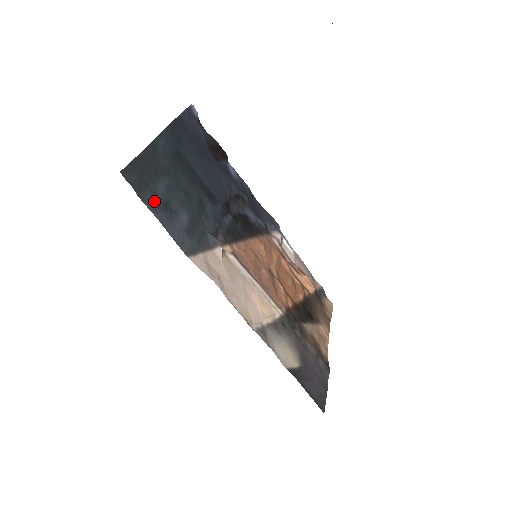
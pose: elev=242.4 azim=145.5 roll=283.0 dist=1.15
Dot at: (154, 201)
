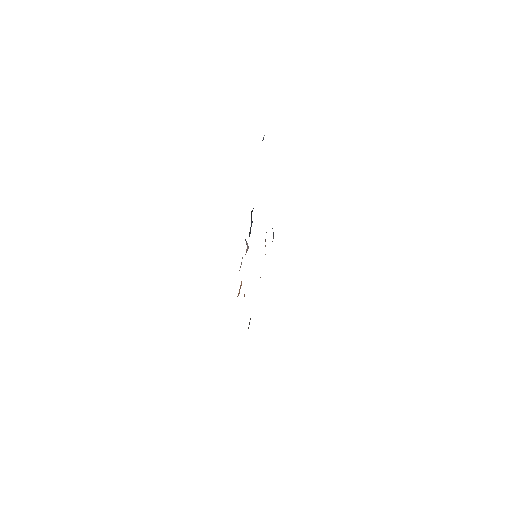
Dot at: occluded
